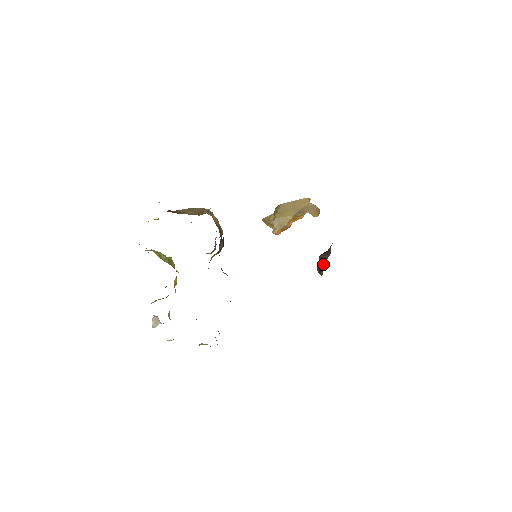
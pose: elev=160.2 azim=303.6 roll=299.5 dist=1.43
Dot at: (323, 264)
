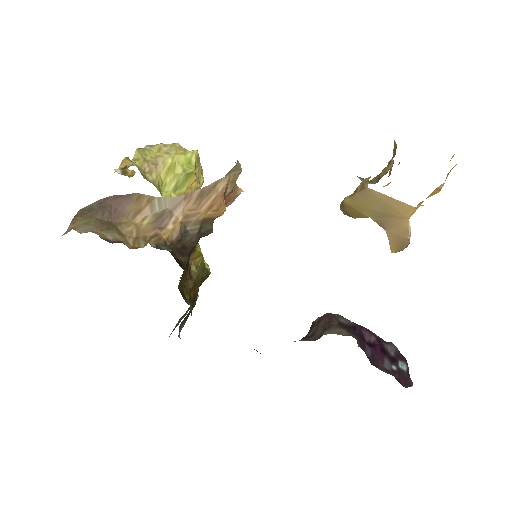
Dot at: (313, 330)
